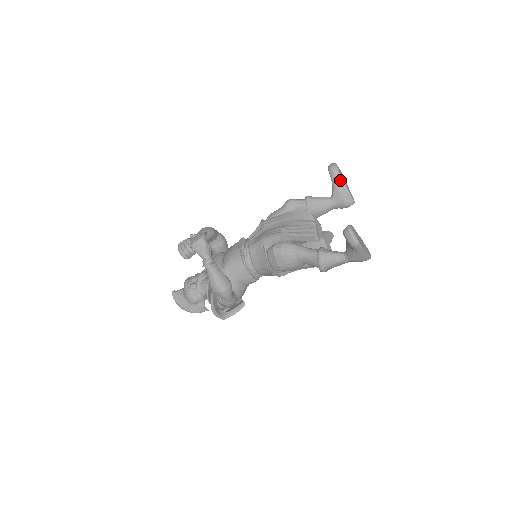
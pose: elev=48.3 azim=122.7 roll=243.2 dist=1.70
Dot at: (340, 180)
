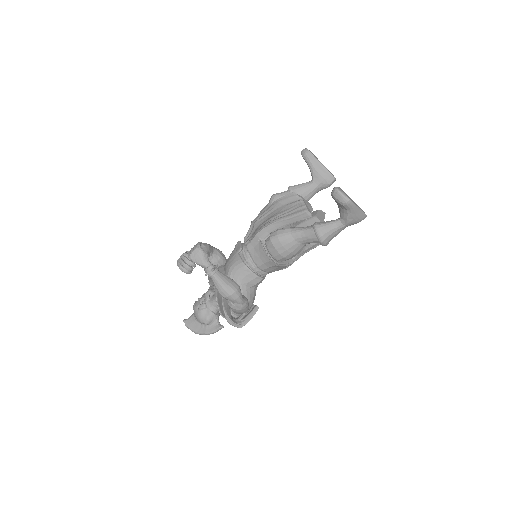
Dot at: (315, 161)
